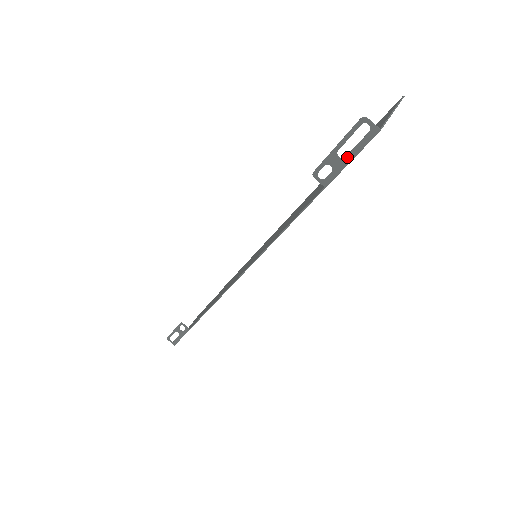
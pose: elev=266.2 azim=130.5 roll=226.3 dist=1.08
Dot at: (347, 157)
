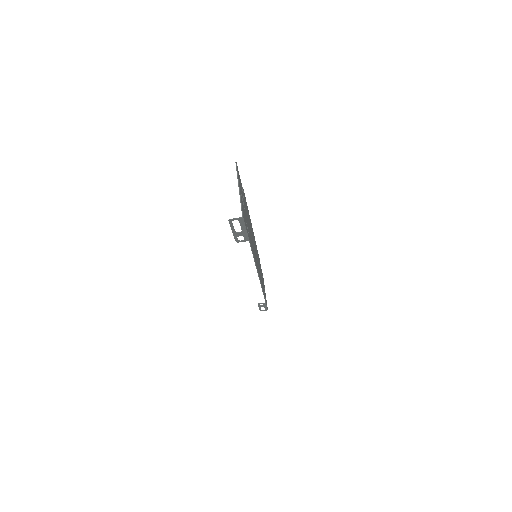
Dot at: (243, 231)
